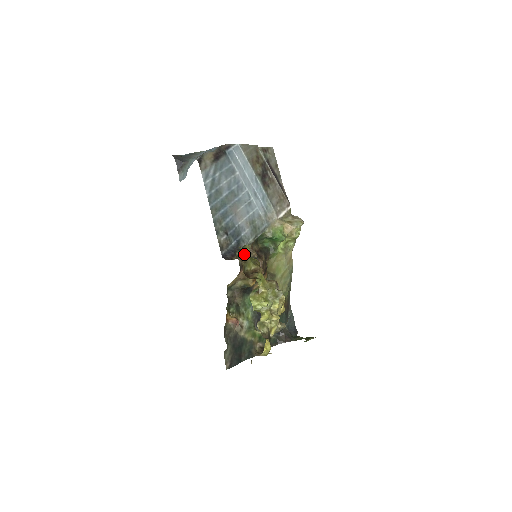
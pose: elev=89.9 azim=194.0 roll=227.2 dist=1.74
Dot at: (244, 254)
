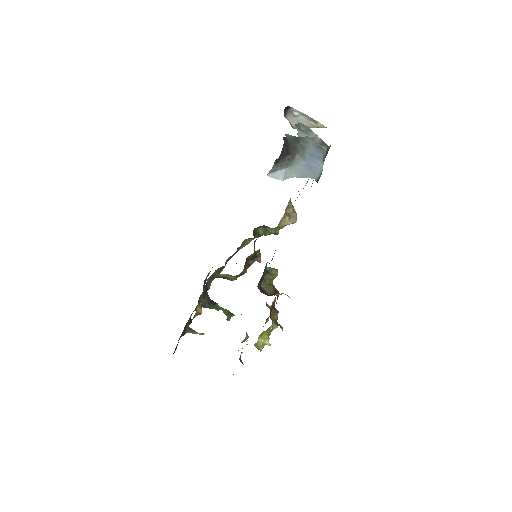
Dot at: (272, 282)
